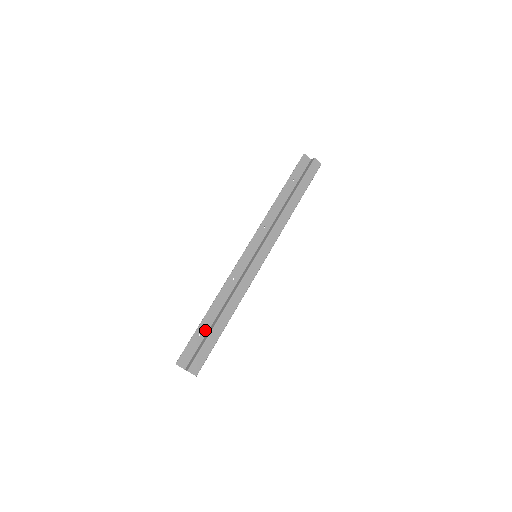
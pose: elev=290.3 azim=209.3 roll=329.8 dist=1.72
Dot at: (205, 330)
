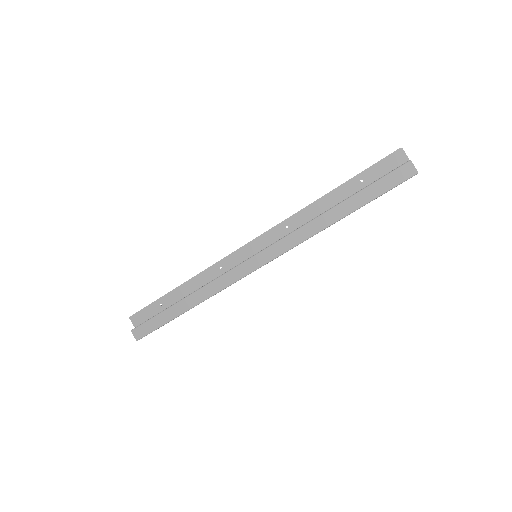
Dot at: (168, 303)
